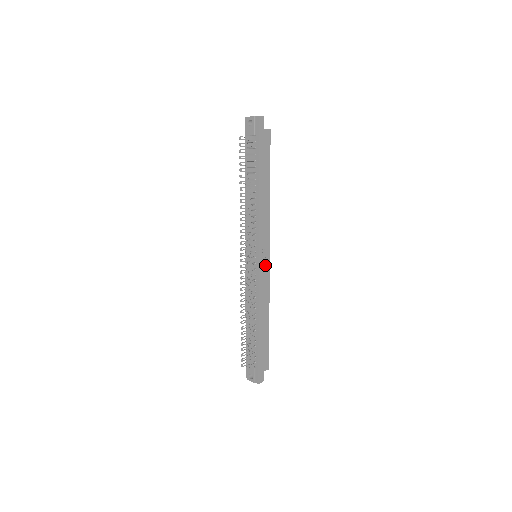
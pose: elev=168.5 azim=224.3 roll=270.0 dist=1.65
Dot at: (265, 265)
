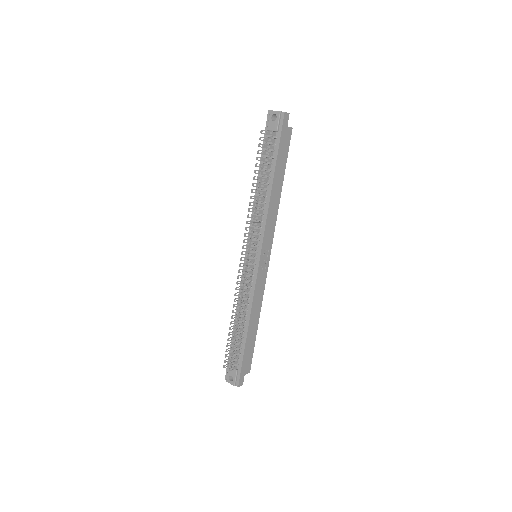
Dot at: (264, 267)
